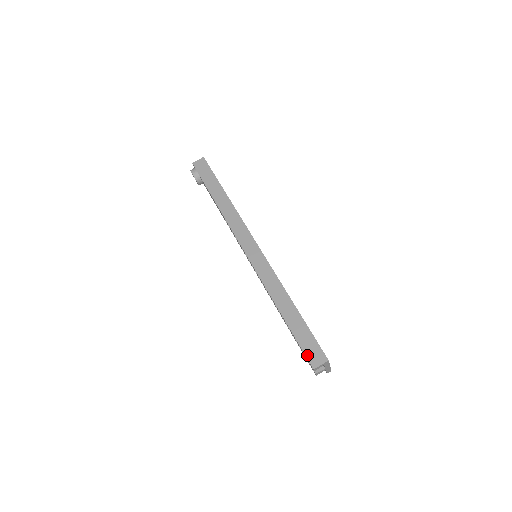
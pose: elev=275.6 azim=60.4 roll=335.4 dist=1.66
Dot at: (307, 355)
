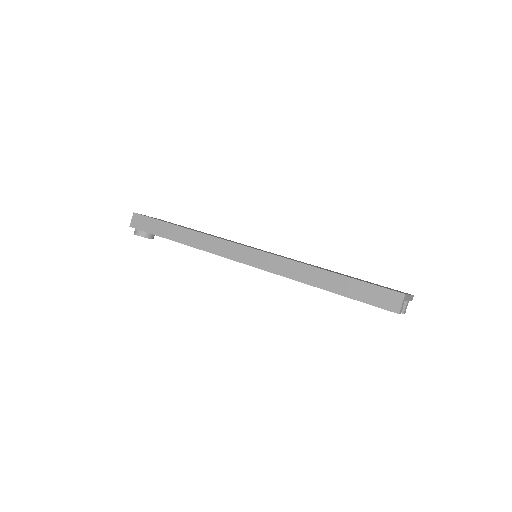
Dot at: (381, 306)
